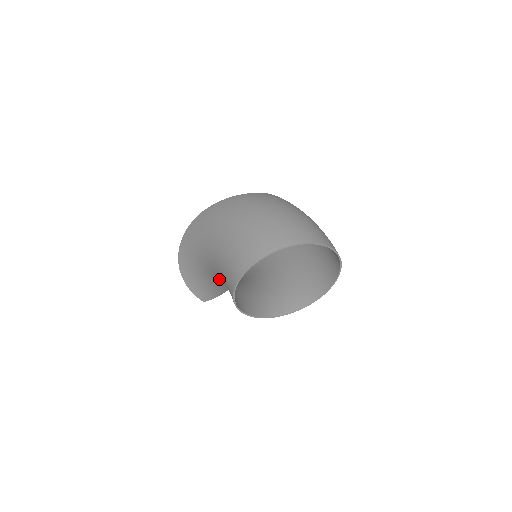
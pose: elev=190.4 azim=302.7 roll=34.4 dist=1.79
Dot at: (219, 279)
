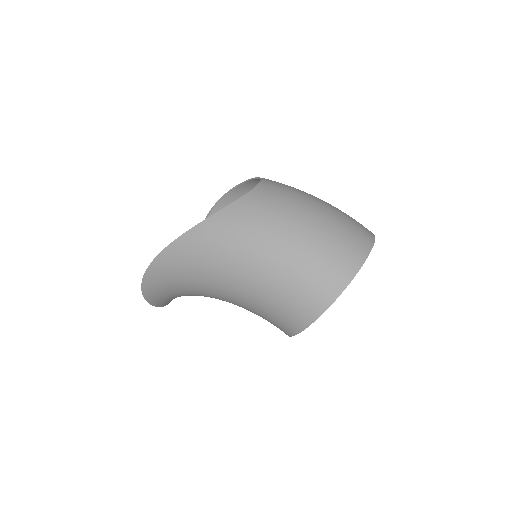
Dot at: occluded
